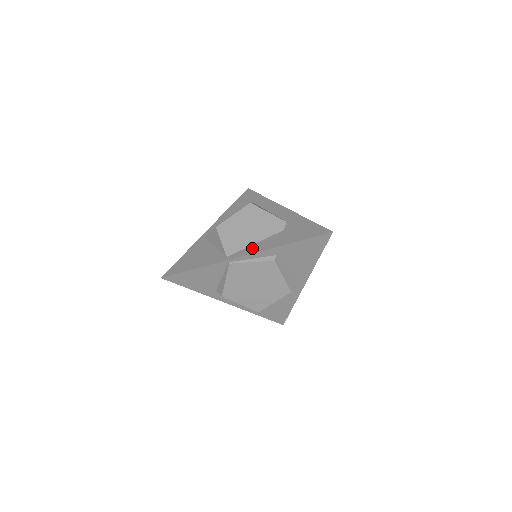
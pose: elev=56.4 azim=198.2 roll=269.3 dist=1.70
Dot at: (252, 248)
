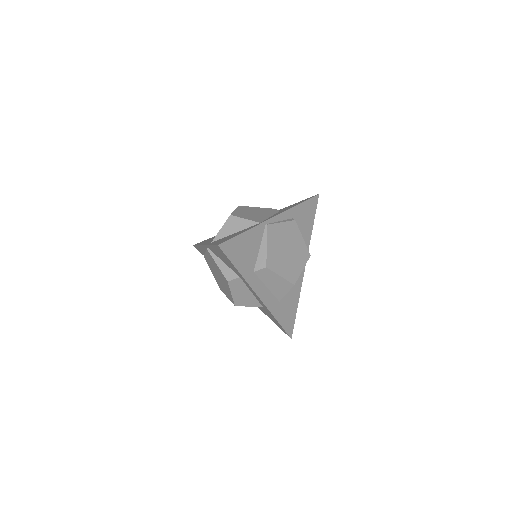
Dot at: (274, 215)
